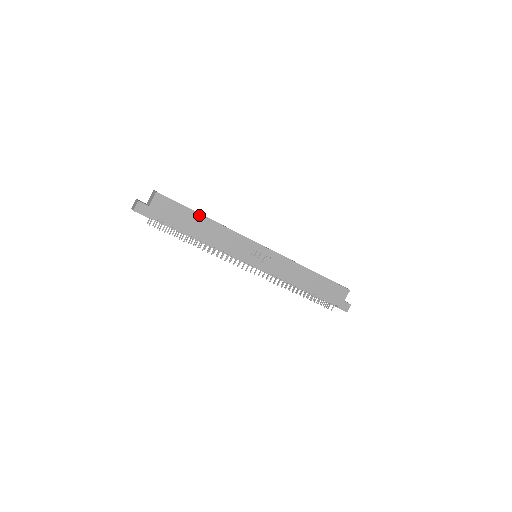
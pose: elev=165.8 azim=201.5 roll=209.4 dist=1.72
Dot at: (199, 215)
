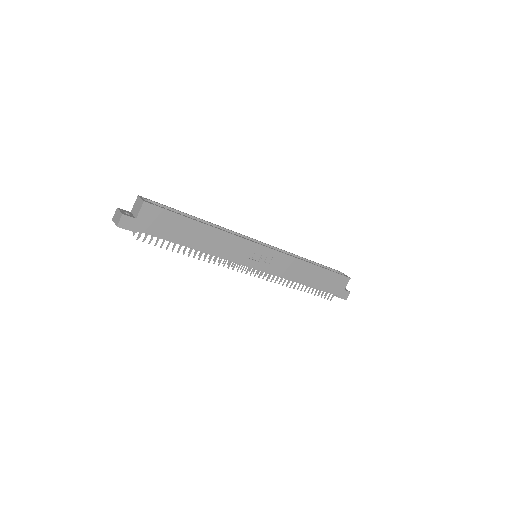
Dot at: (195, 222)
